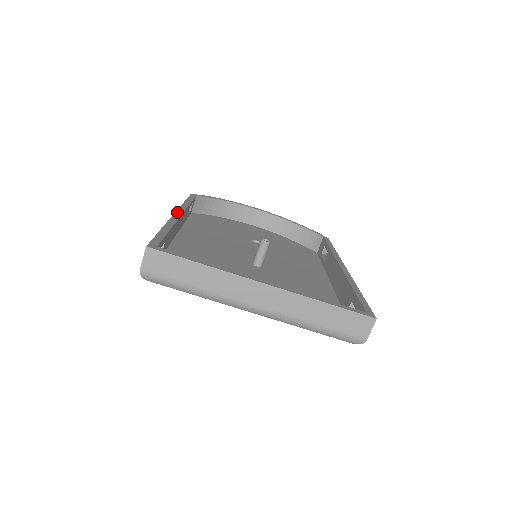
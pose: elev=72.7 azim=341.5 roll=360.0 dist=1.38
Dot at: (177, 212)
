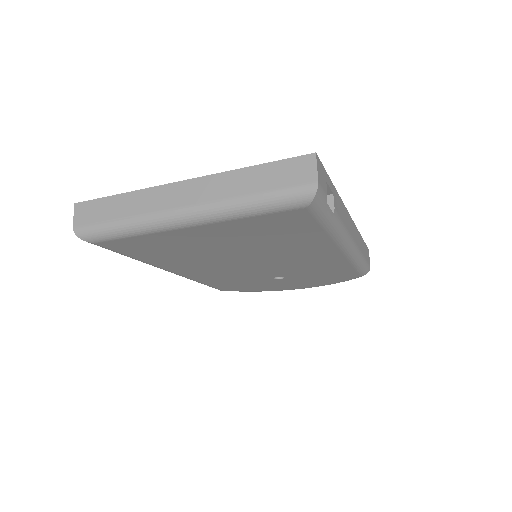
Dot at: occluded
